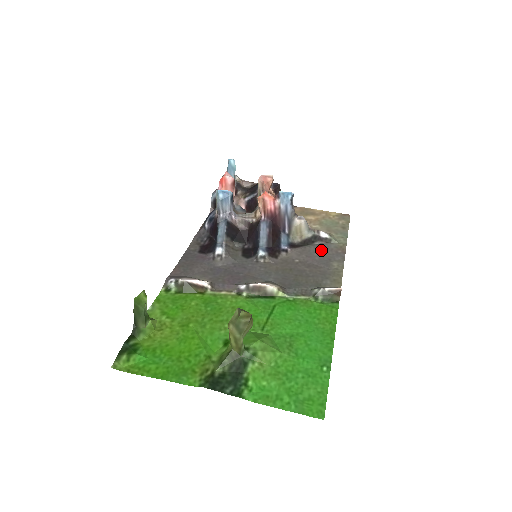
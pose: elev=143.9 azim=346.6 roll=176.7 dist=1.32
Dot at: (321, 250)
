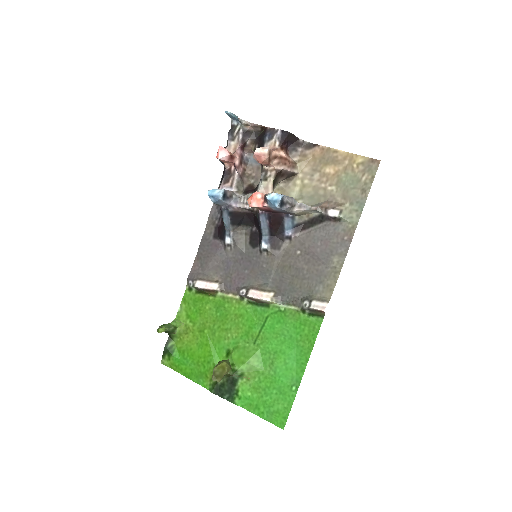
Dot at: (326, 236)
